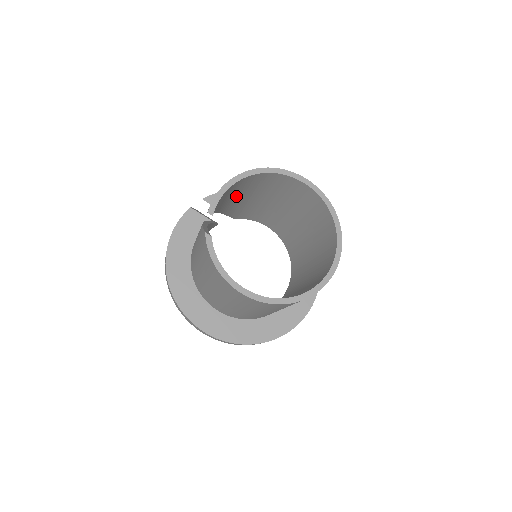
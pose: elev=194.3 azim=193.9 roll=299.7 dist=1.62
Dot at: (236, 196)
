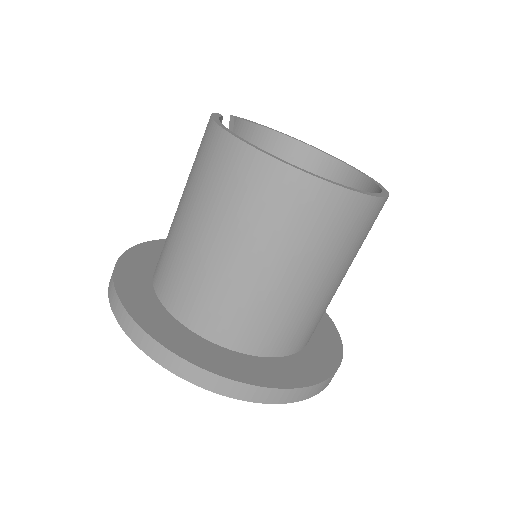
Dot at: occluded
